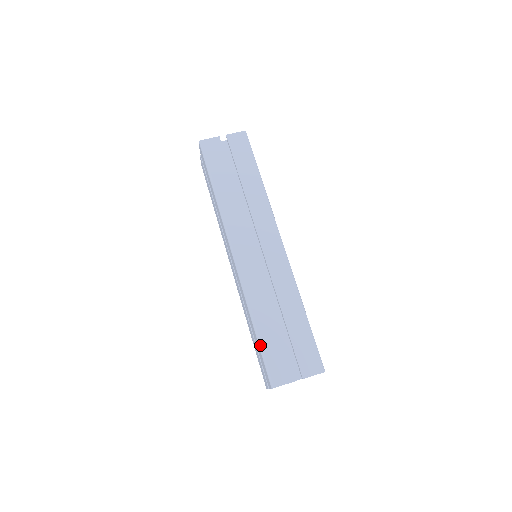
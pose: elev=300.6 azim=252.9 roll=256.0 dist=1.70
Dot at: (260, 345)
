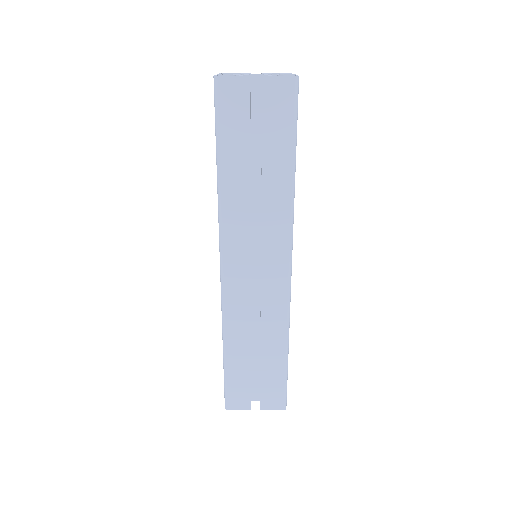
Dot at: (225, 371)
